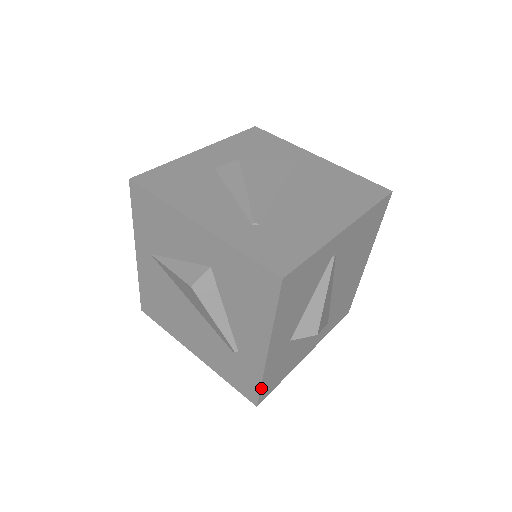
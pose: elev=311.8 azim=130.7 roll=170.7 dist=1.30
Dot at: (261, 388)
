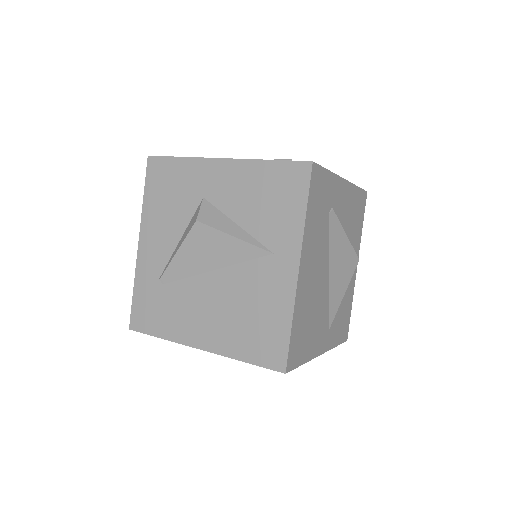
Dot at: occluded
